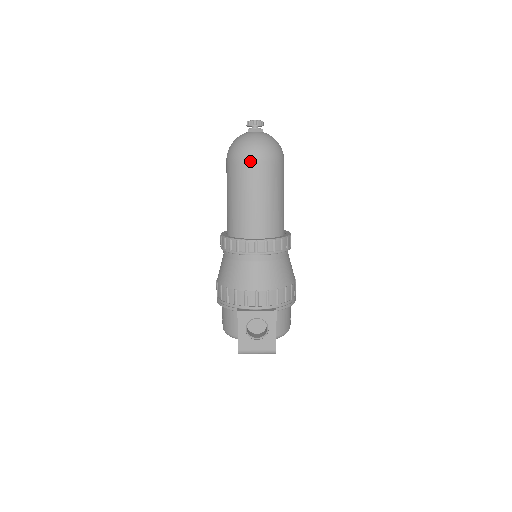
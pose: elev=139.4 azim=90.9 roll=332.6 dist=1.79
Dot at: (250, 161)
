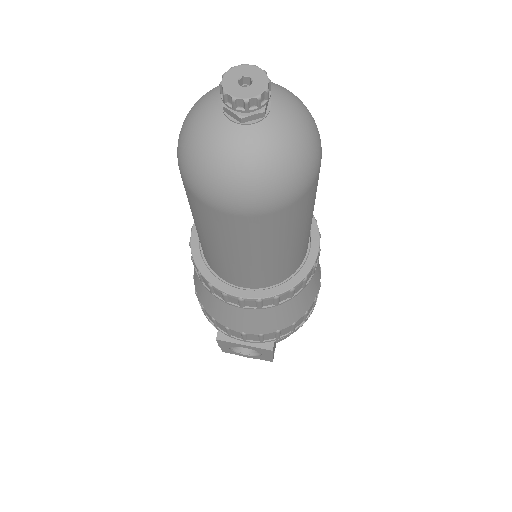
Dot at: (220, 212)
